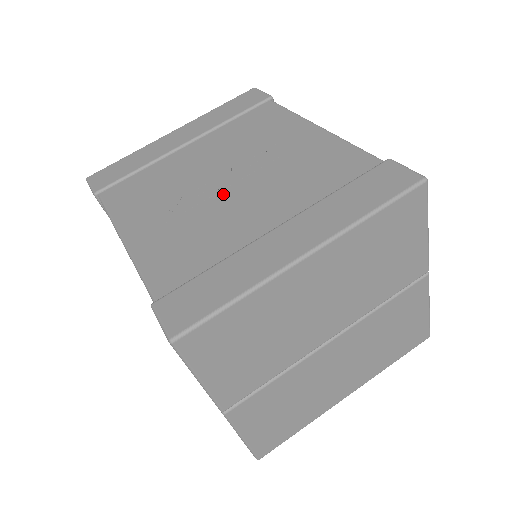
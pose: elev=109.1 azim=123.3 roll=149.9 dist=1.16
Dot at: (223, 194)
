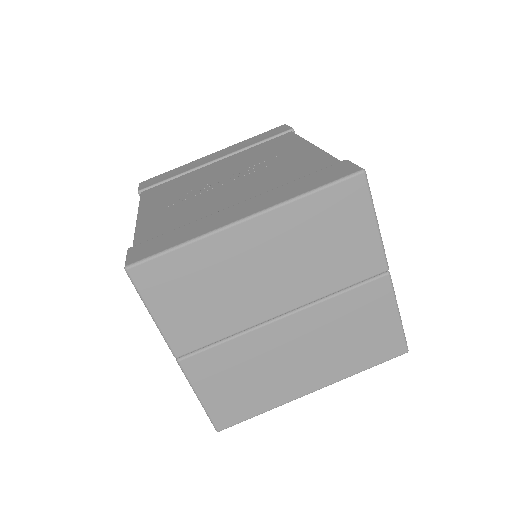
Dot at: (218, 188)
